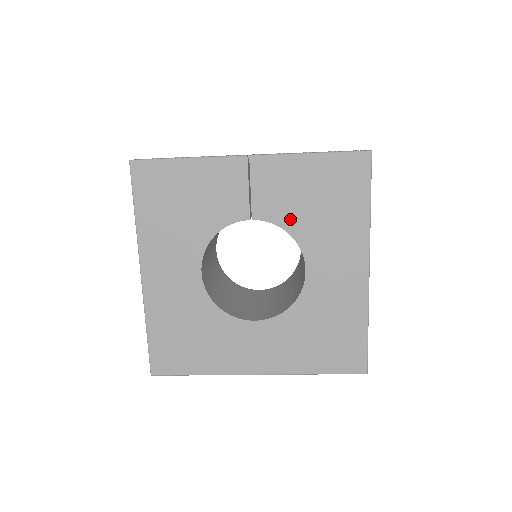
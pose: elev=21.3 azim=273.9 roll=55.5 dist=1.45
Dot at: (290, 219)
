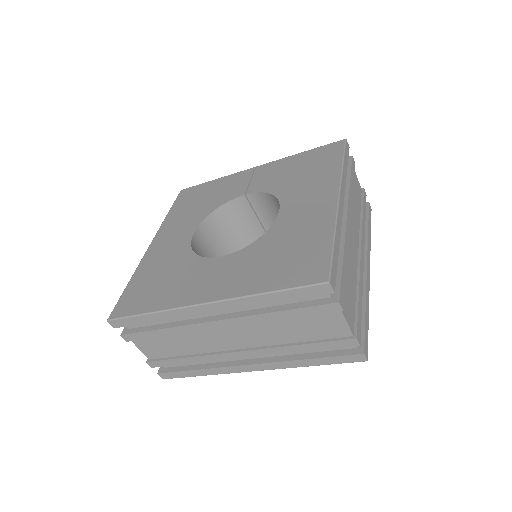
Dot at: (275, 186)
